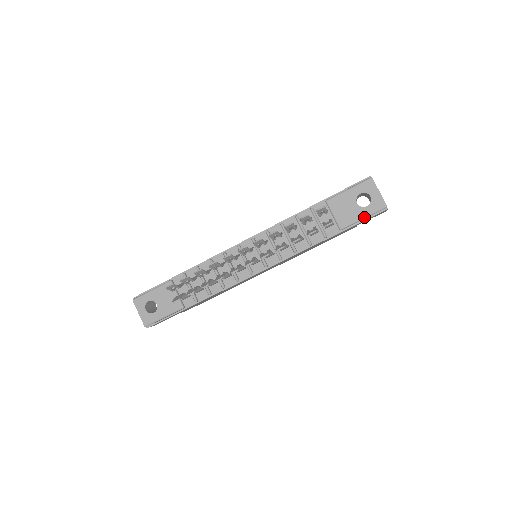
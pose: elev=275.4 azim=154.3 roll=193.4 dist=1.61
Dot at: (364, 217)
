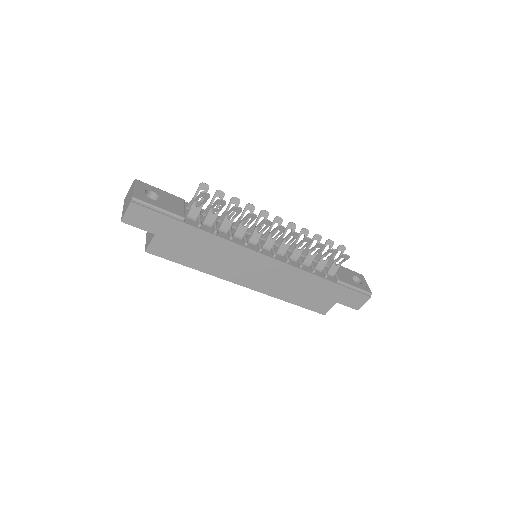
Dot at: (356, 287)
